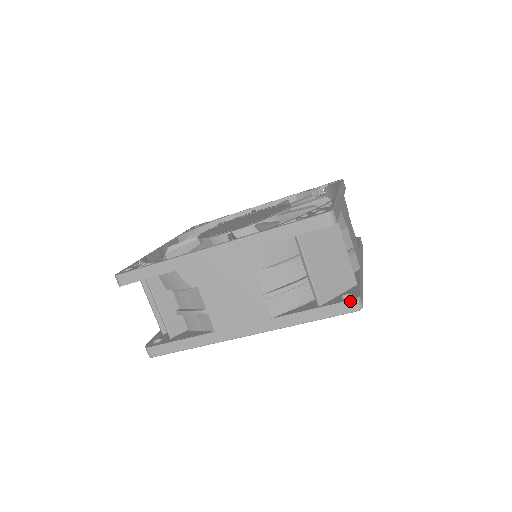
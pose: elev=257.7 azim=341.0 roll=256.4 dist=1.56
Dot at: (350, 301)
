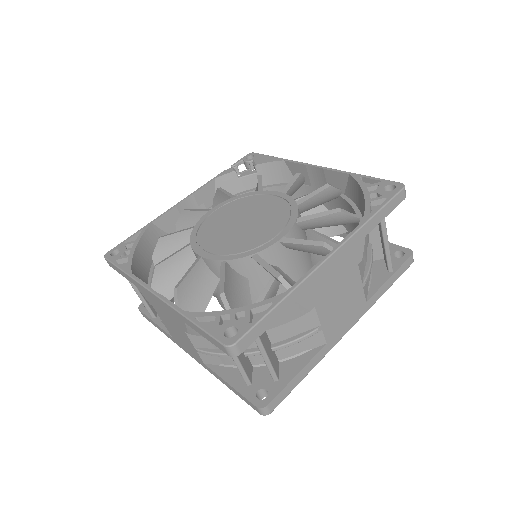
Dot at: (411, 257)
